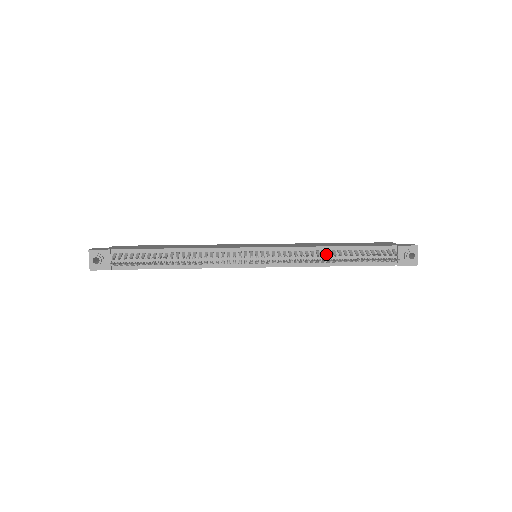
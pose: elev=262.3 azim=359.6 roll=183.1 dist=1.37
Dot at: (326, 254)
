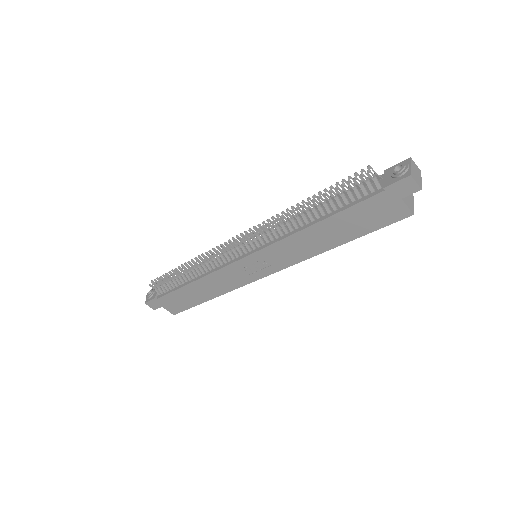
Dot at: (307, 218)
